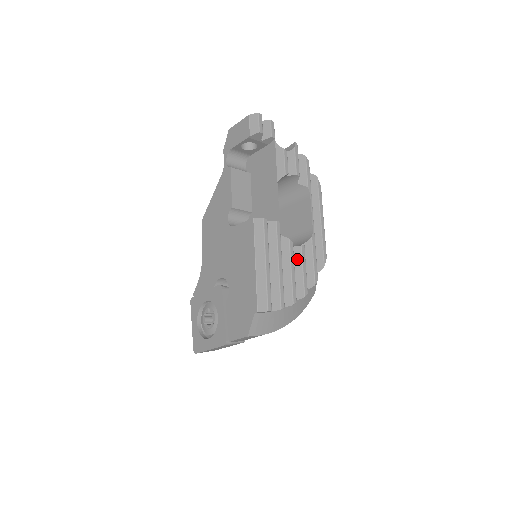
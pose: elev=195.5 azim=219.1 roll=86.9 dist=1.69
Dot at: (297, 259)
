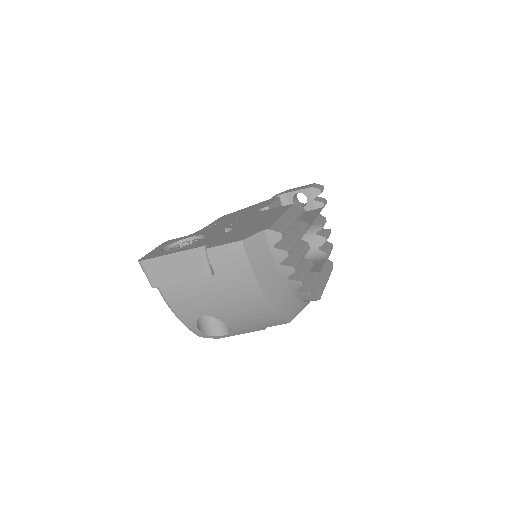
Dot at: (304, 264)
